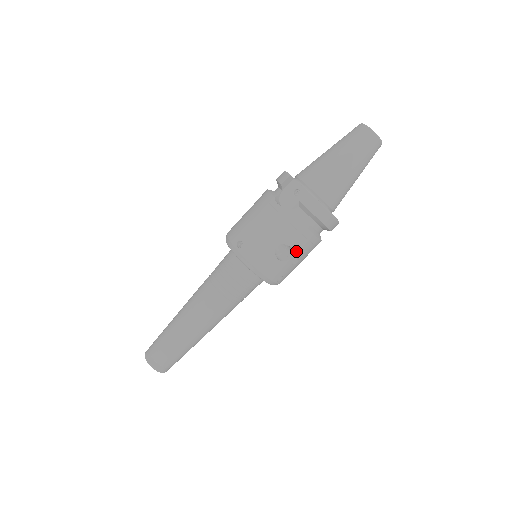
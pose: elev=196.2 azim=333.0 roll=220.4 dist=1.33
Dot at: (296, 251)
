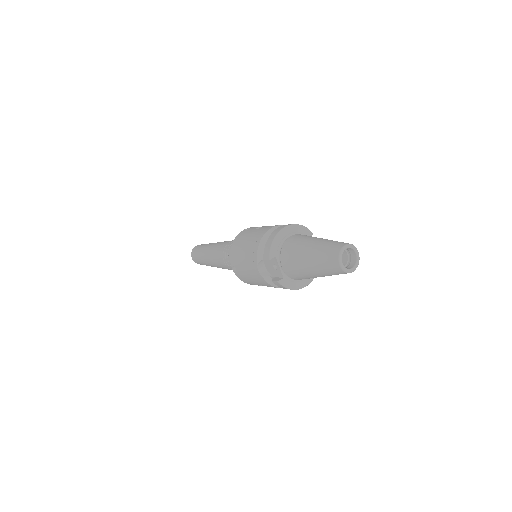
Dot at: occluded
